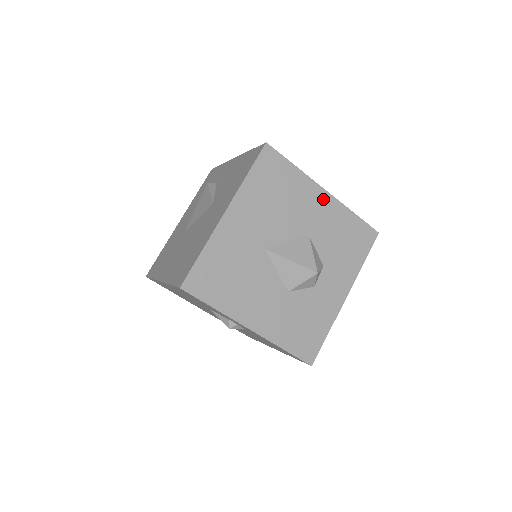
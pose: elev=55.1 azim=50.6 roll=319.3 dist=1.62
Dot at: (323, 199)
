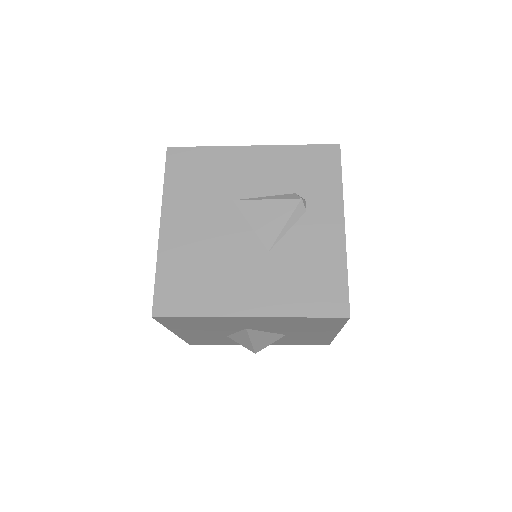
Dot at: (328, 334)
